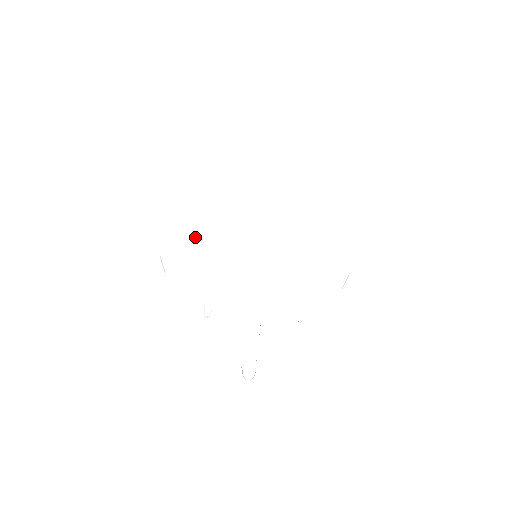
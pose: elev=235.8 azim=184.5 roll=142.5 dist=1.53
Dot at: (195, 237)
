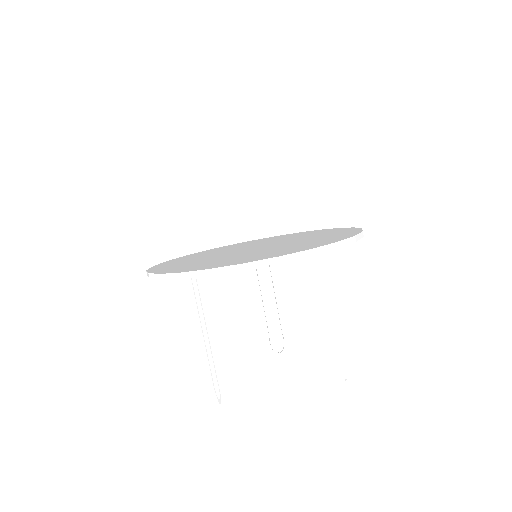
Dot at: (194, 264)
